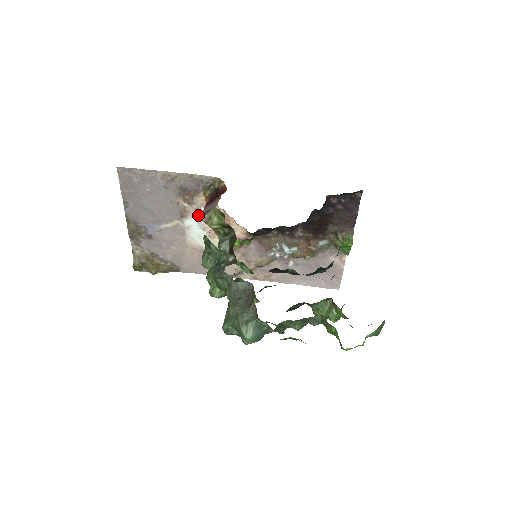
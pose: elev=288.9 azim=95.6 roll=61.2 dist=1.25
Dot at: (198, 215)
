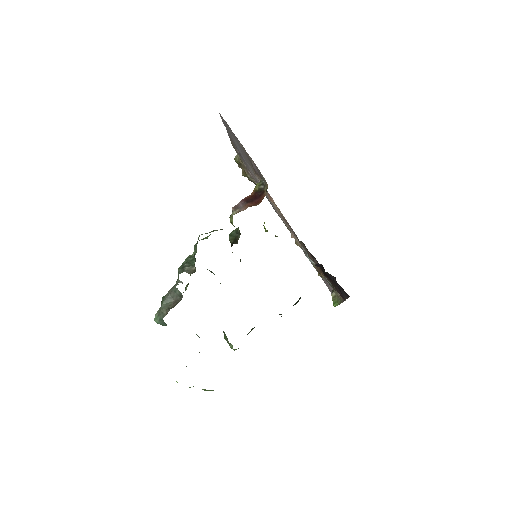
Dot at: occluded
